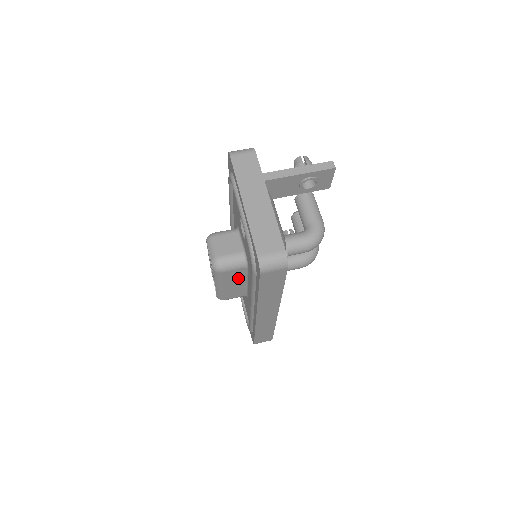
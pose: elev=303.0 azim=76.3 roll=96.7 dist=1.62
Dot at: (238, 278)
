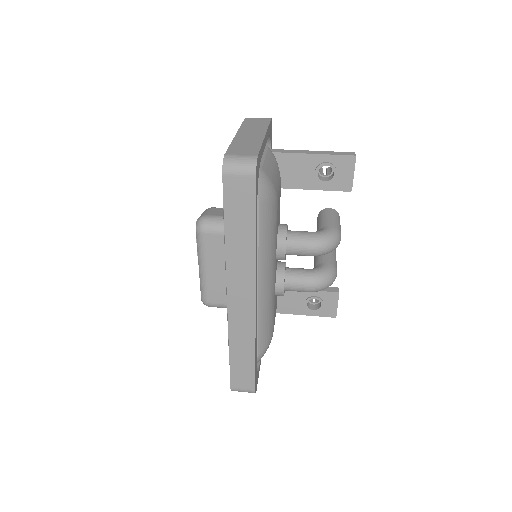
Dot at: (223, 256)
